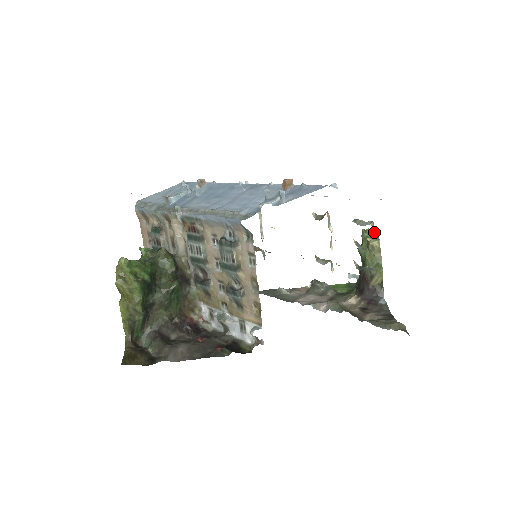
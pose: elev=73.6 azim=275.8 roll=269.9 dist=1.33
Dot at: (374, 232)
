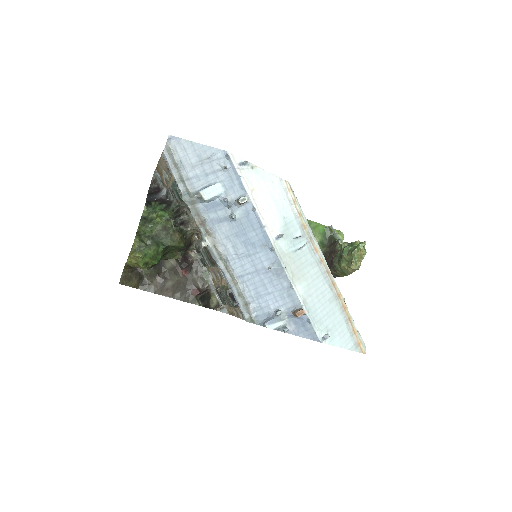
Dot at: (363, 257)
